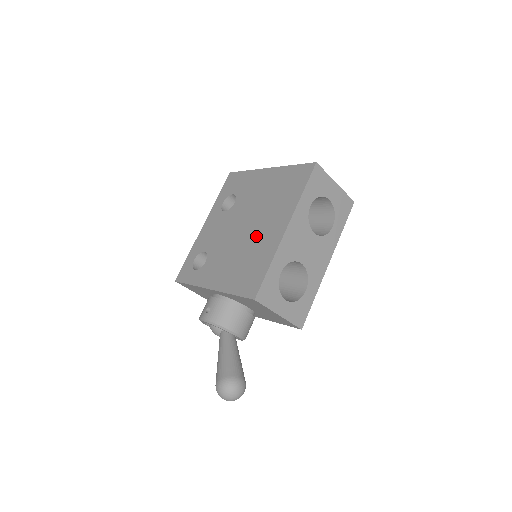
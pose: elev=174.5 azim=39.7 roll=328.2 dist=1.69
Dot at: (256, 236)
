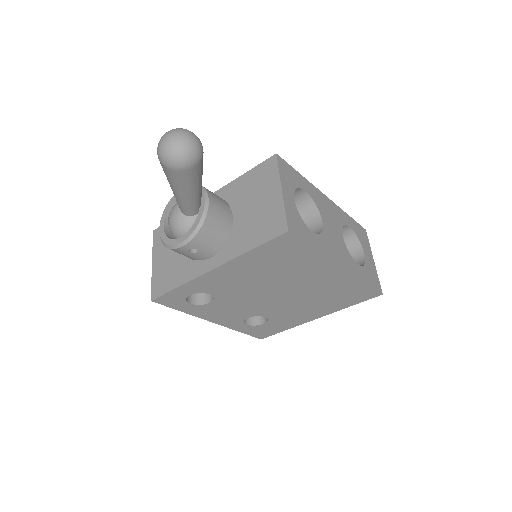
Dot at: occluded
